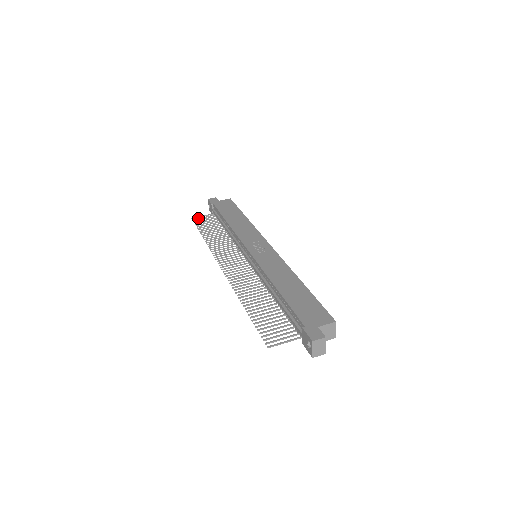
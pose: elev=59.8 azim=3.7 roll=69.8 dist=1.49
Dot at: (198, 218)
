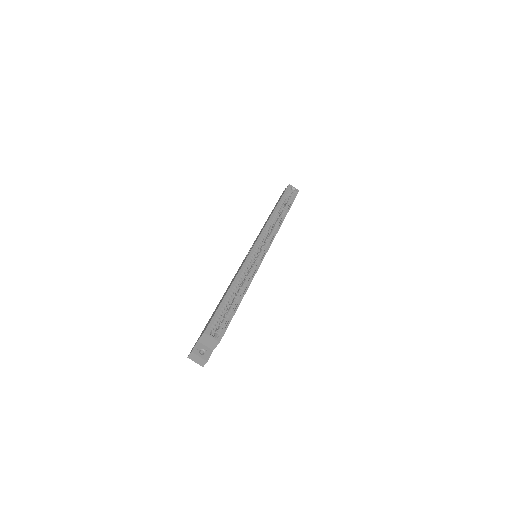
Dot at: occluded
